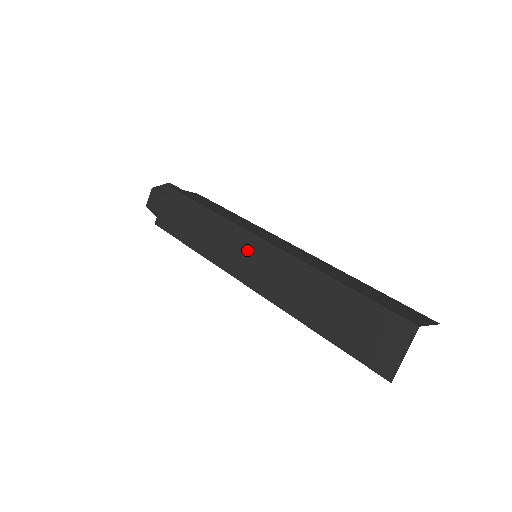
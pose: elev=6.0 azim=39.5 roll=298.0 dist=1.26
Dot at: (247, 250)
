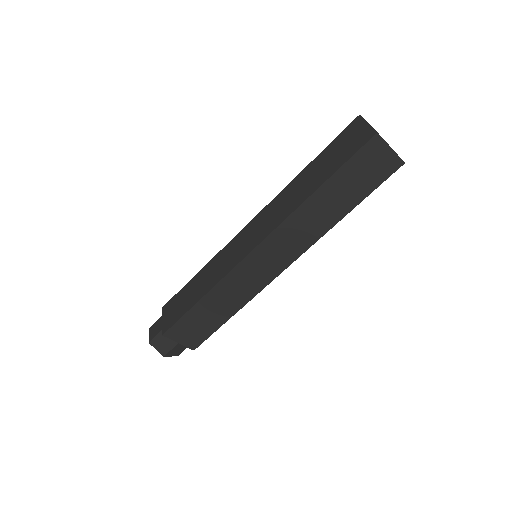
Dot at: (243, 238)
